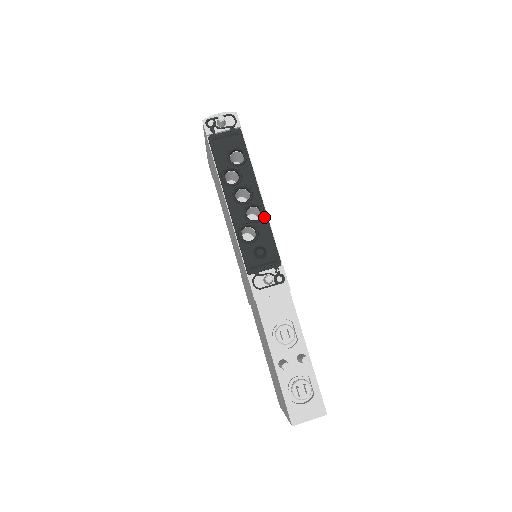
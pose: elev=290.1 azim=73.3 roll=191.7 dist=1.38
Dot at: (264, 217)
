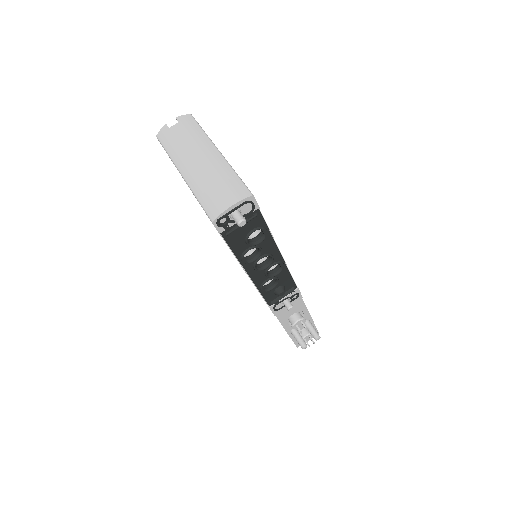
Dot at: (283, 267)
